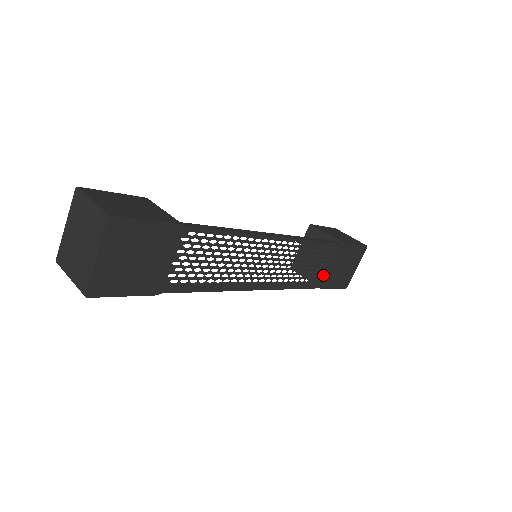
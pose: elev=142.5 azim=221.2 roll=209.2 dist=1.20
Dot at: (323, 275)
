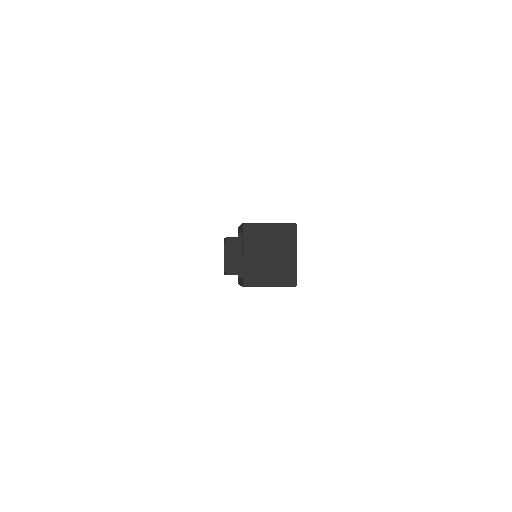
Dot at: occluded
